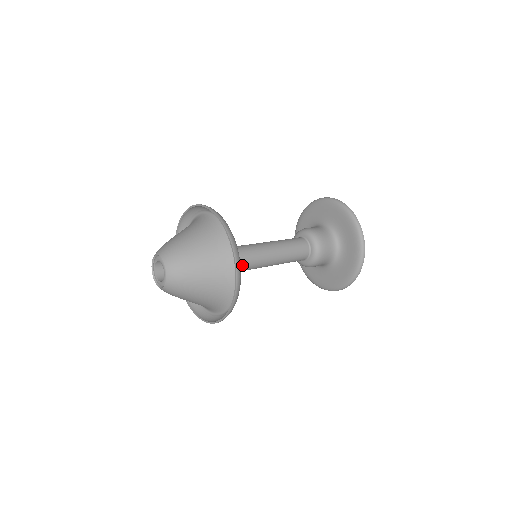
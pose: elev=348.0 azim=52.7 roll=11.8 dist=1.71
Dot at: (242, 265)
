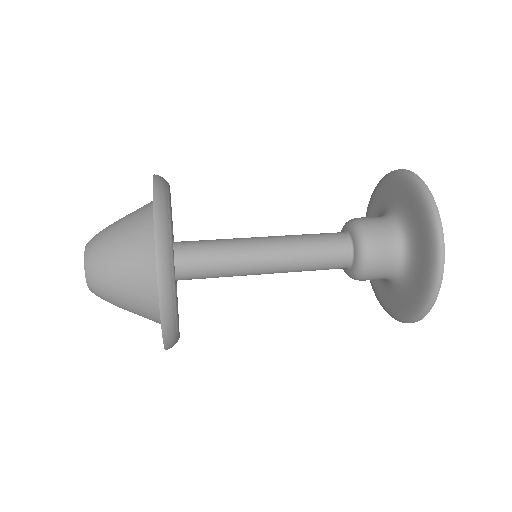
Dot at: occluded
